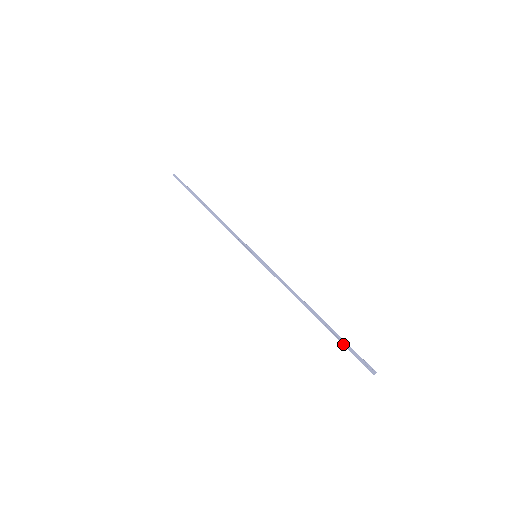
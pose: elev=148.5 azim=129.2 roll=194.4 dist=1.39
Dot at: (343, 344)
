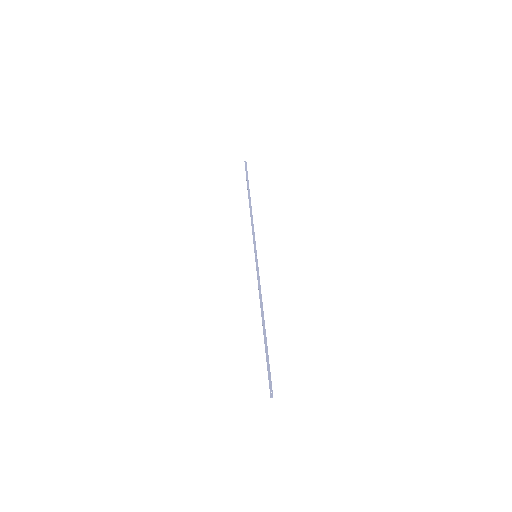
Dot at: (266, 360)
